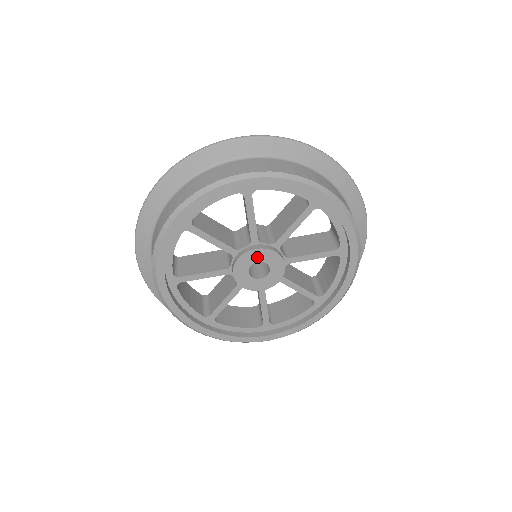
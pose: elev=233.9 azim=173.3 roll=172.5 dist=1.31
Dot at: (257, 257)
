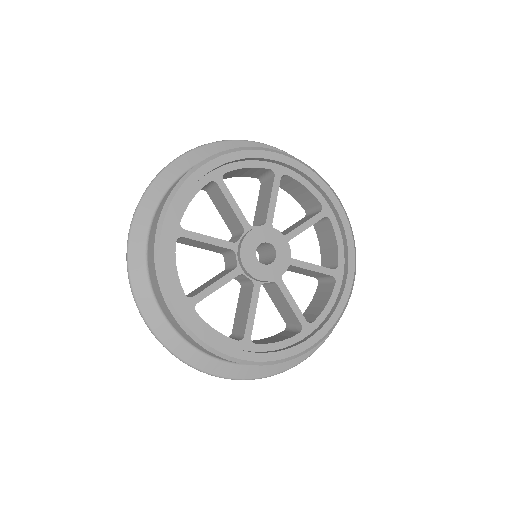
Dot at: (257, 239)
